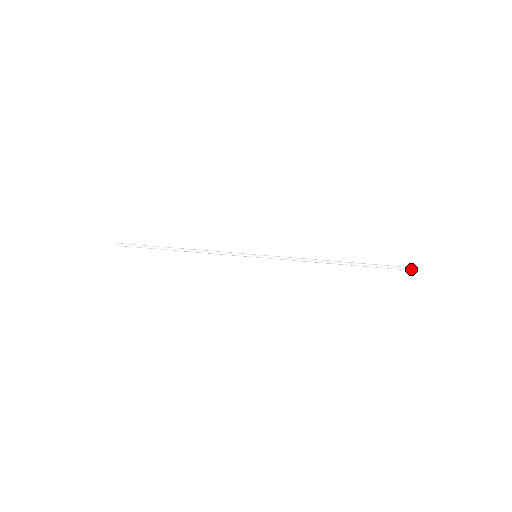
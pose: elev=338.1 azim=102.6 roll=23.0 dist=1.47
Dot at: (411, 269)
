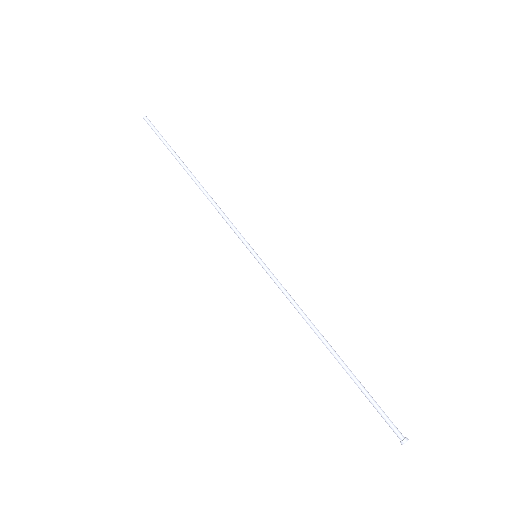
Dot at: occluded
